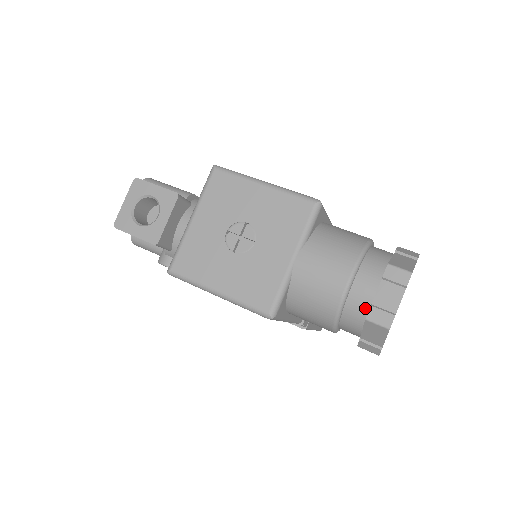
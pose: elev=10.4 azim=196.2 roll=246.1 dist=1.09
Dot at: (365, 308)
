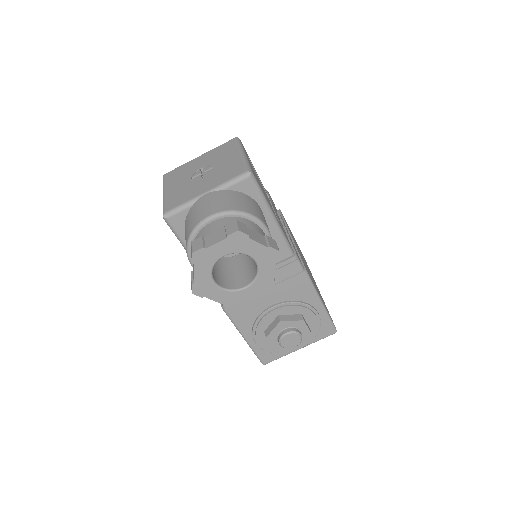
Dot at: occluded
